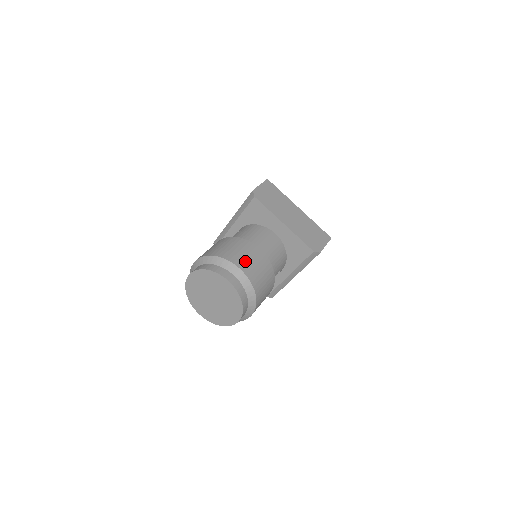
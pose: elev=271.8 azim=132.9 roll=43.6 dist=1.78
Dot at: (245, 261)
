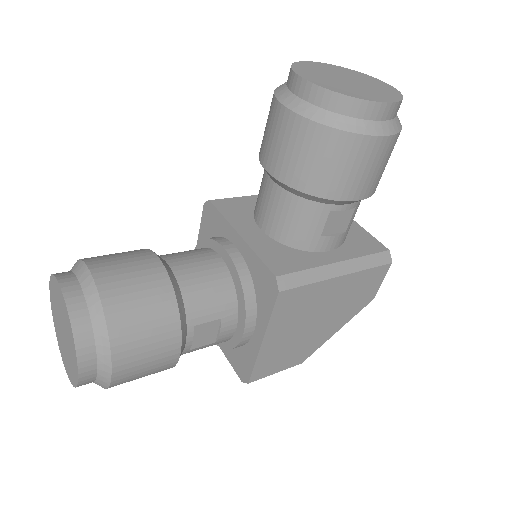
Dot at: occluded
